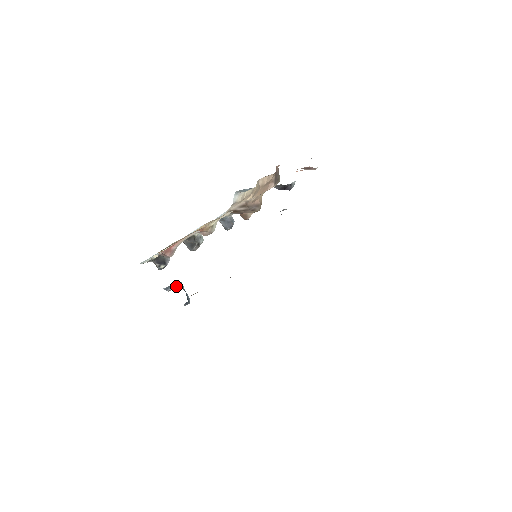
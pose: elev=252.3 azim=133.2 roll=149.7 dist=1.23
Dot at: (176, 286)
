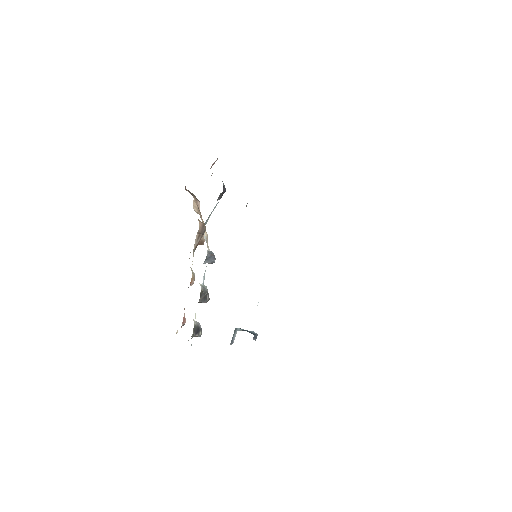
Dot at: (235, 334)
